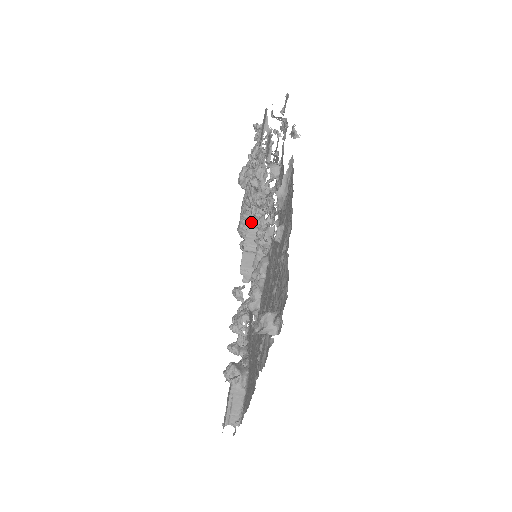
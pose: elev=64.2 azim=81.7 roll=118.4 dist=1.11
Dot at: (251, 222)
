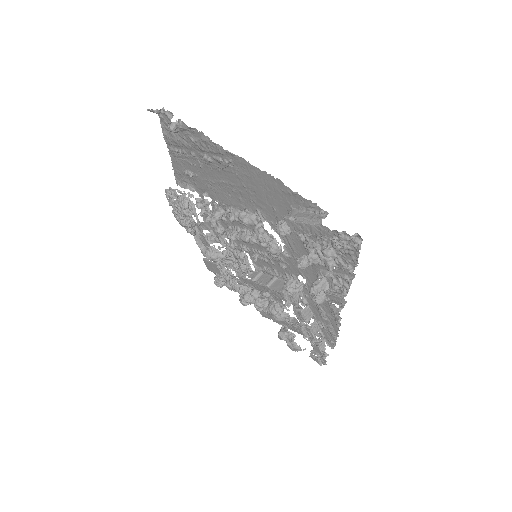
Dot at: (252, 278)
